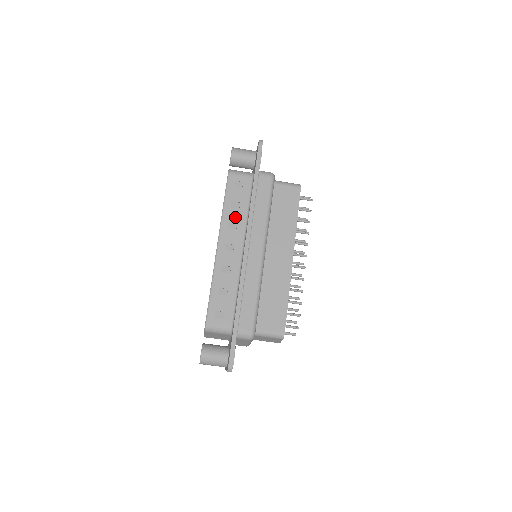
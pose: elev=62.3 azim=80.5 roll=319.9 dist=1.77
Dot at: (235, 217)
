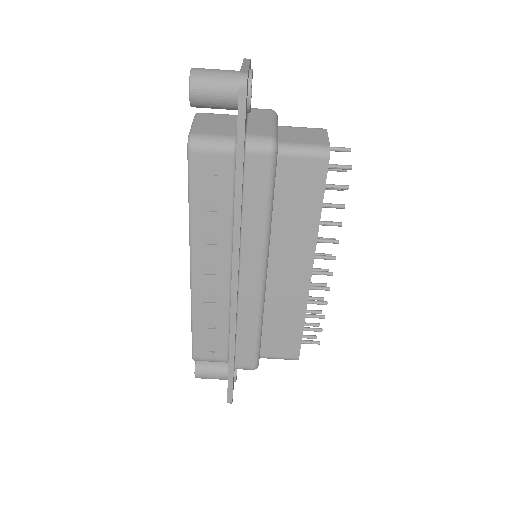
Dot at: (212, 226)
